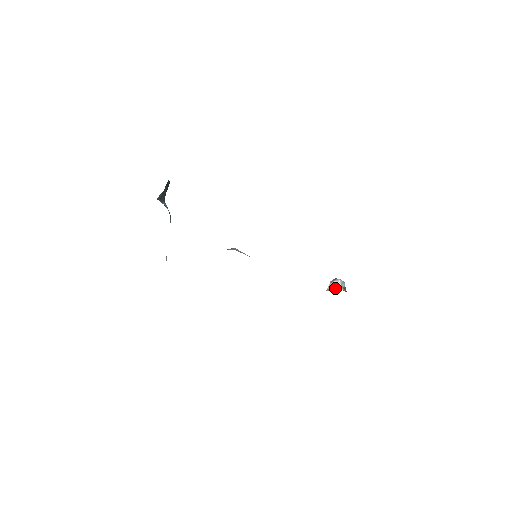
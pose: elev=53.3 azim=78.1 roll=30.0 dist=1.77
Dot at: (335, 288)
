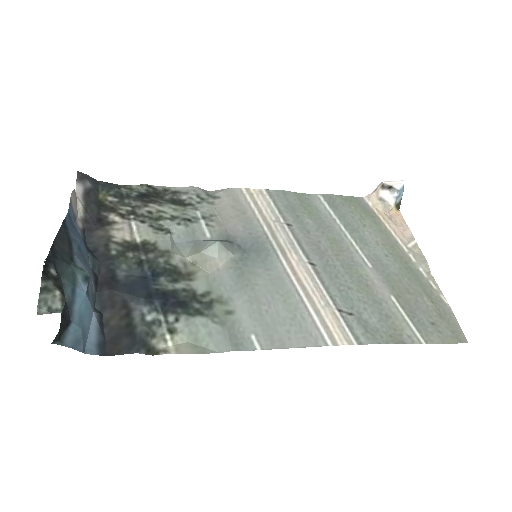
Dot at: (383, 208)
